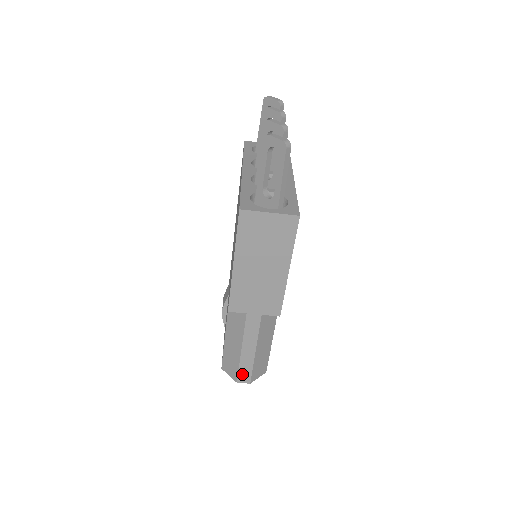
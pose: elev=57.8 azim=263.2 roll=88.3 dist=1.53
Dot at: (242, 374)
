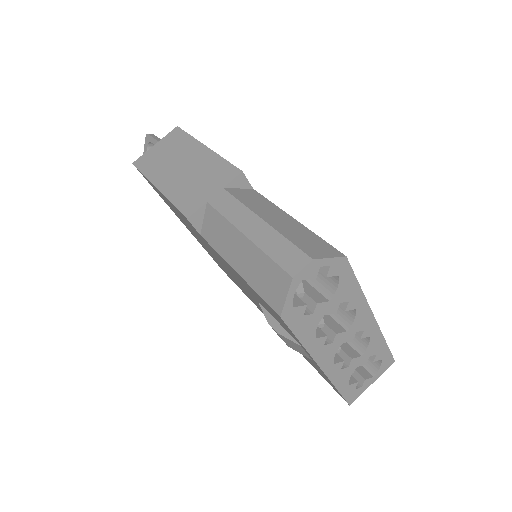
Dot at: (284, 260)
